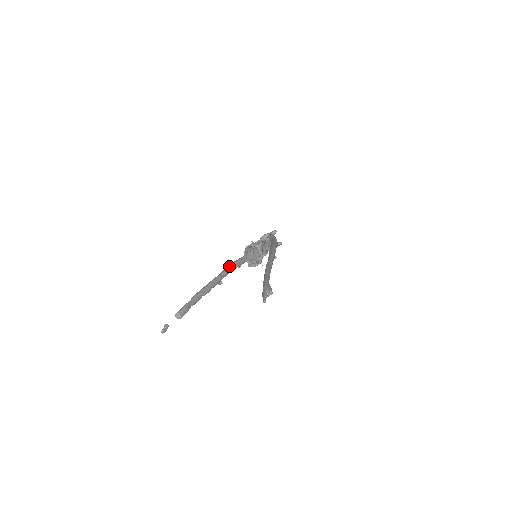
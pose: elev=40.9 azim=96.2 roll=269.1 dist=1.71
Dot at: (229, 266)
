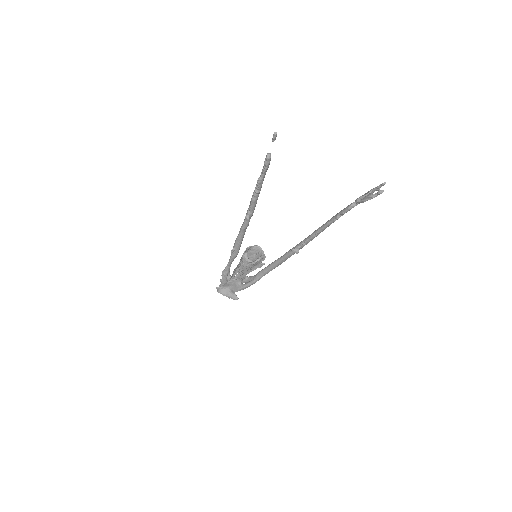
Dot at: (245, 231)
